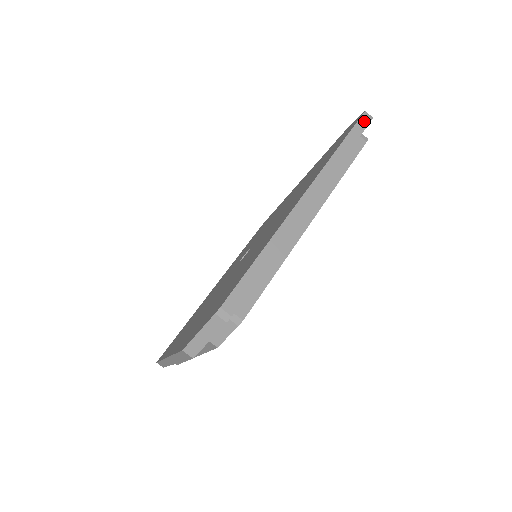
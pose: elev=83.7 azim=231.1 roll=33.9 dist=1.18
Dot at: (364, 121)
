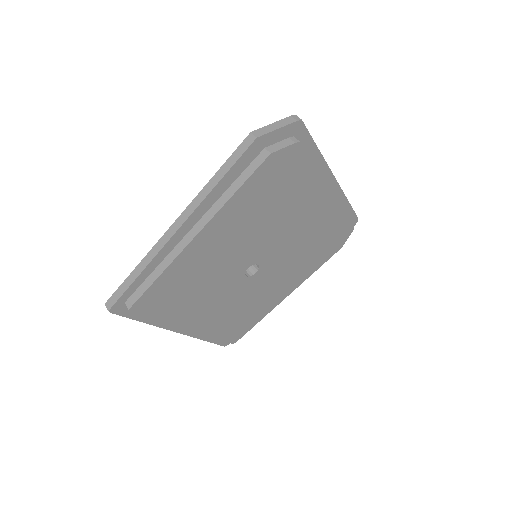
Dot at: occluded
